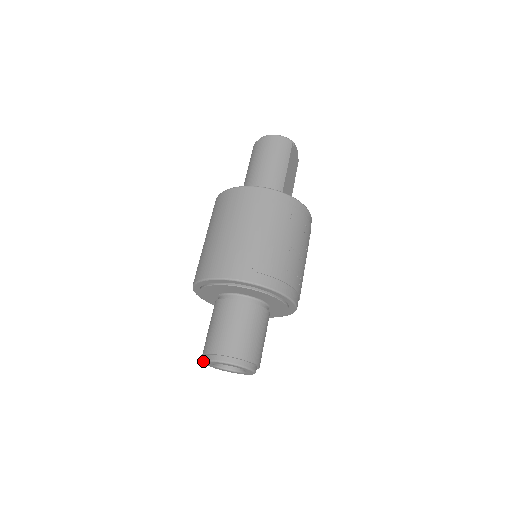
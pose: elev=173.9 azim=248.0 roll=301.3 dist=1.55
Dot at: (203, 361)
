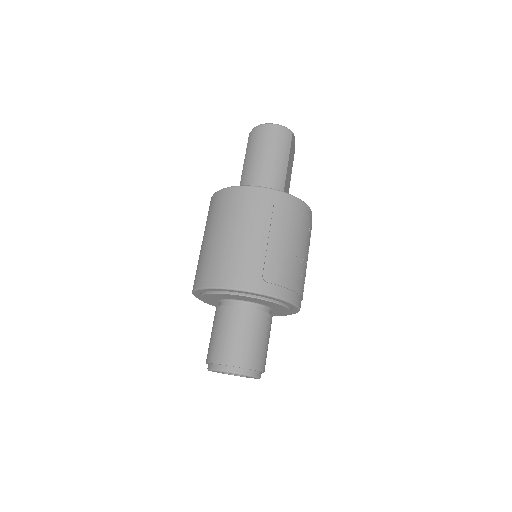
Dot at: (208, 369)
